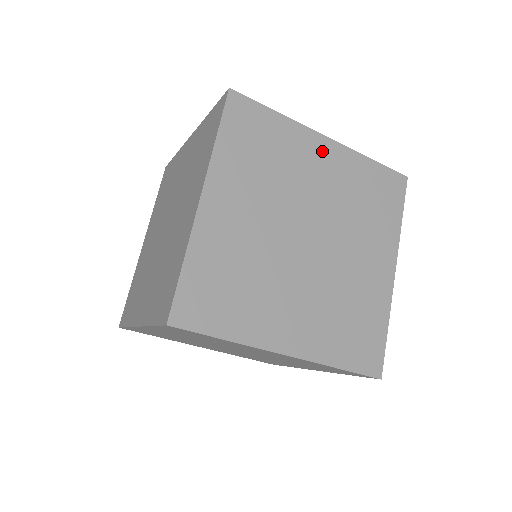
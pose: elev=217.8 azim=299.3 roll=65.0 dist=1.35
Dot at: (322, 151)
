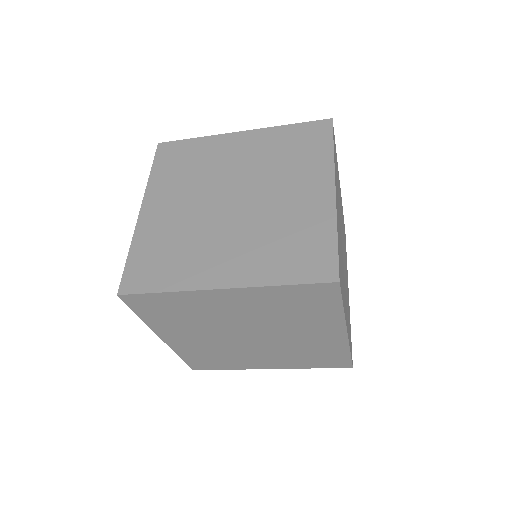
Dot at: (224, 298)
